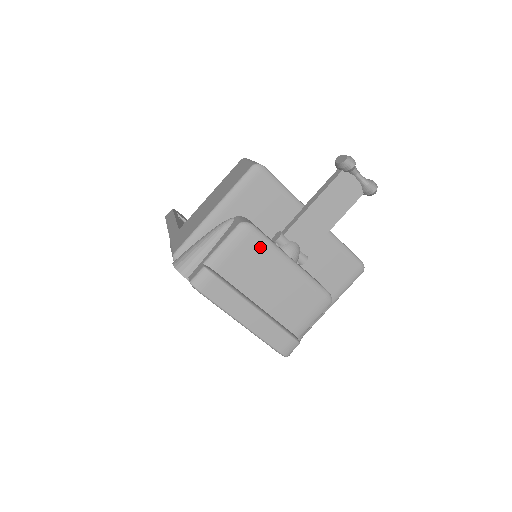
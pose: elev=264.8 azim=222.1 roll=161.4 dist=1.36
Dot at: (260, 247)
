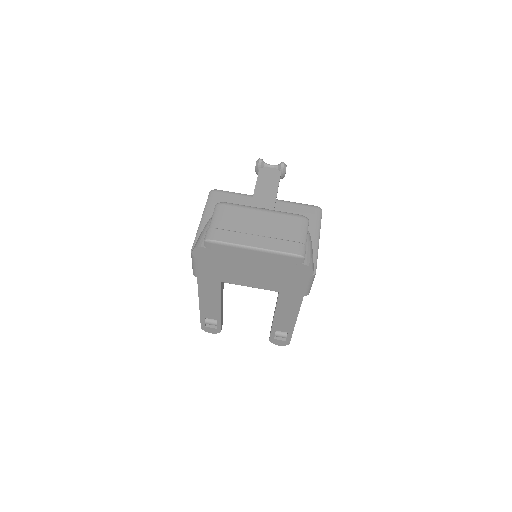
Dot at: (236, 209)
